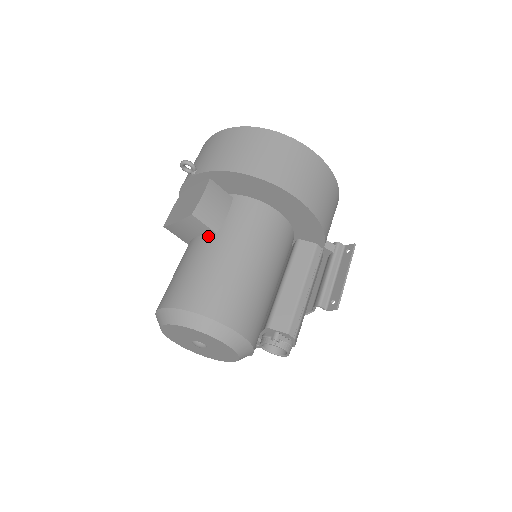
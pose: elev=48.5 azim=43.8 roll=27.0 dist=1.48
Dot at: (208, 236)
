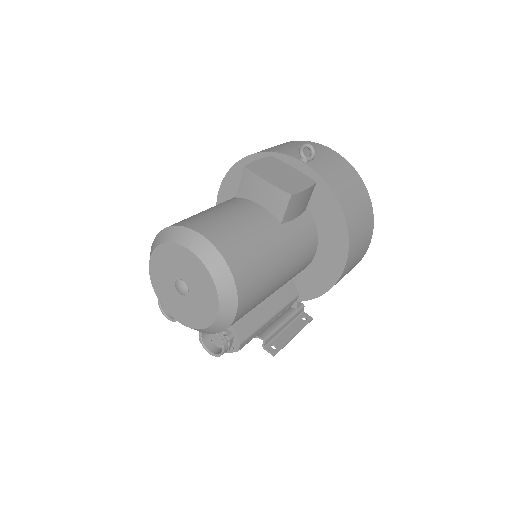
Dot at: (274, 218)
